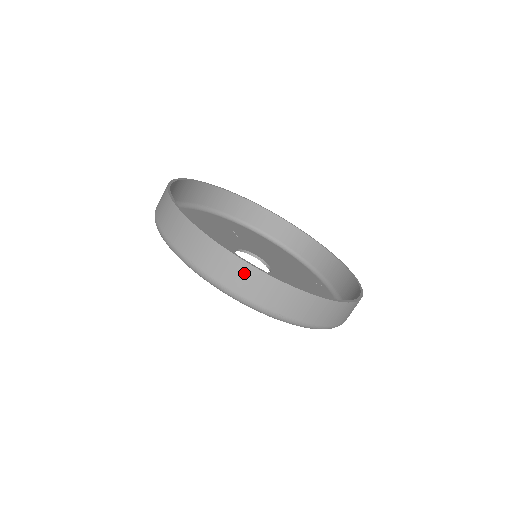
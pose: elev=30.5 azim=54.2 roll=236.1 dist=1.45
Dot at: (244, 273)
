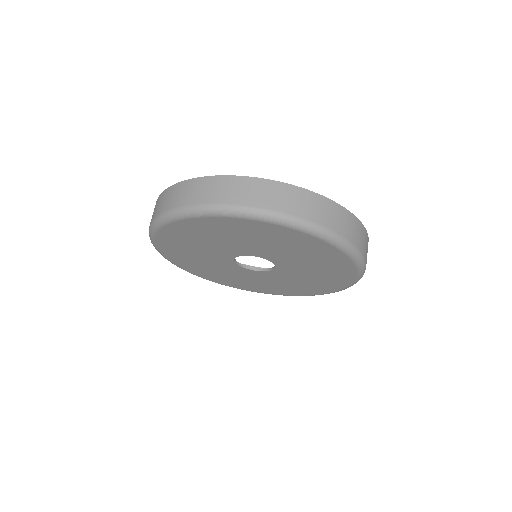
Dot at: (202, 185)
